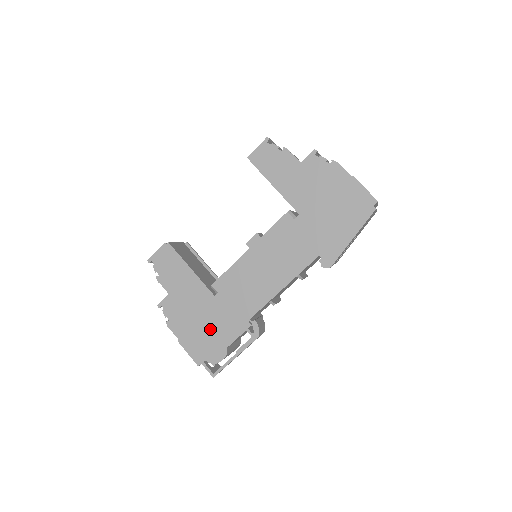
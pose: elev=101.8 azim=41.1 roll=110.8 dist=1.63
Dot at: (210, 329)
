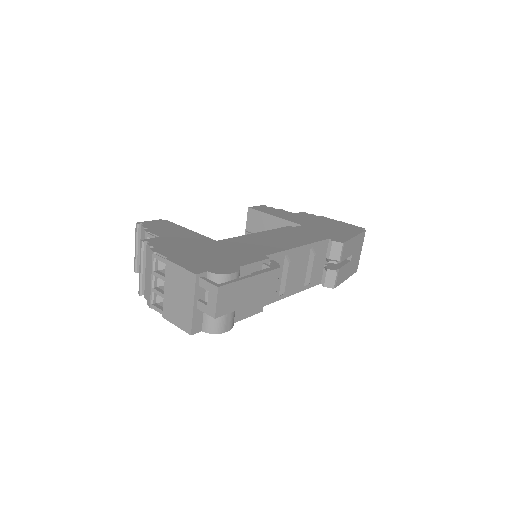
Dot at: (215, 256)
